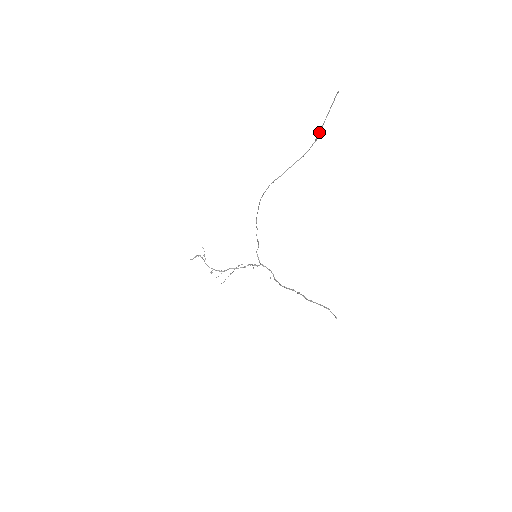
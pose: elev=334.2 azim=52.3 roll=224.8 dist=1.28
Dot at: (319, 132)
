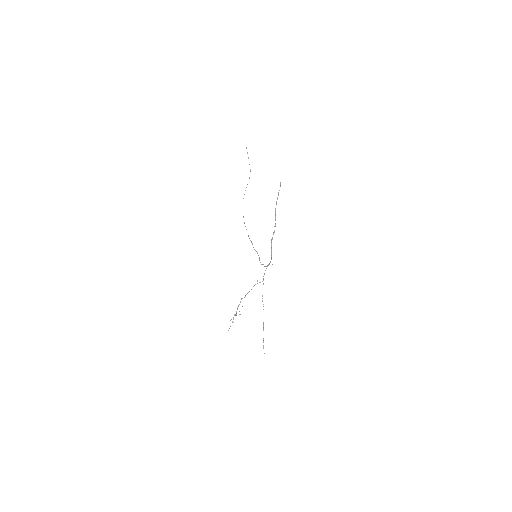
Dot at: occluded
